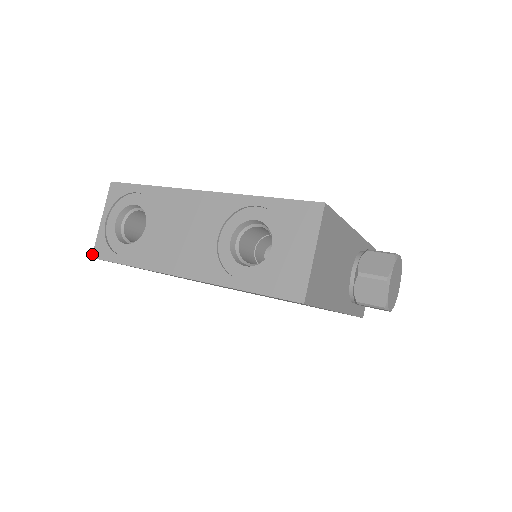
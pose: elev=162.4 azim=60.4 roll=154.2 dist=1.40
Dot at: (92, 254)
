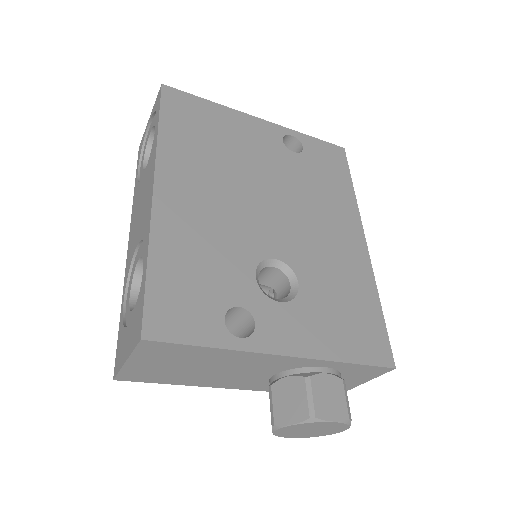
Dot at: (140, 145)
